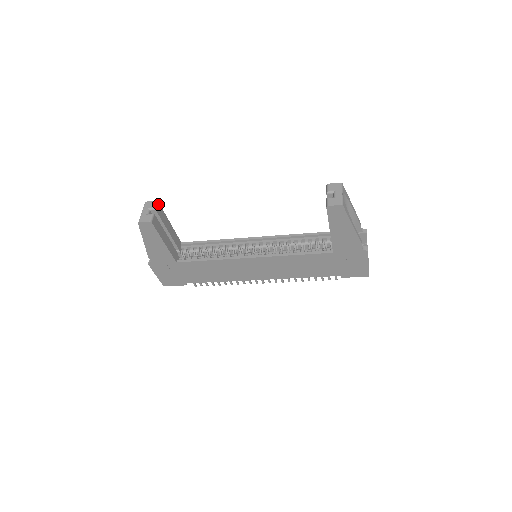
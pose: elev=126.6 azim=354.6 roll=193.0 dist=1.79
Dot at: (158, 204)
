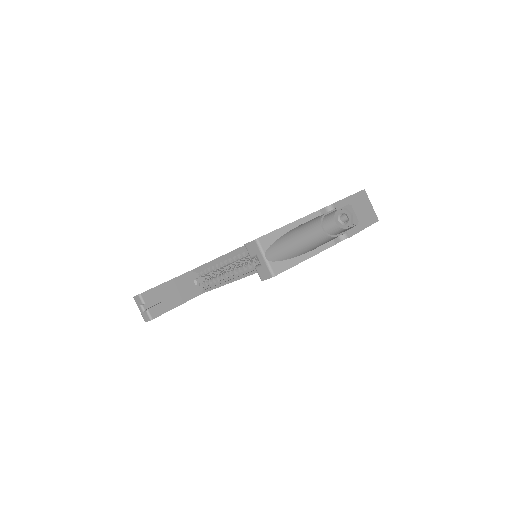
Dot at: (142, 295)
